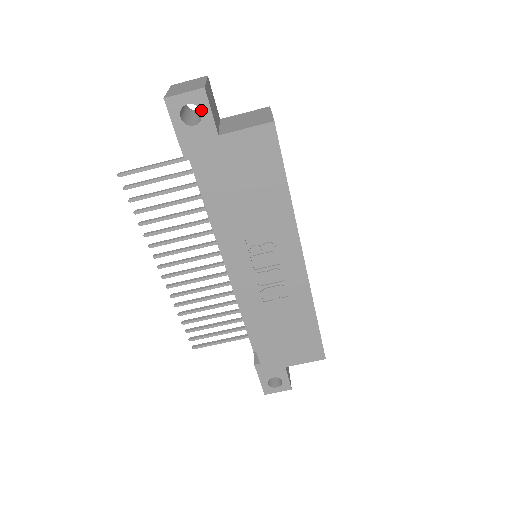
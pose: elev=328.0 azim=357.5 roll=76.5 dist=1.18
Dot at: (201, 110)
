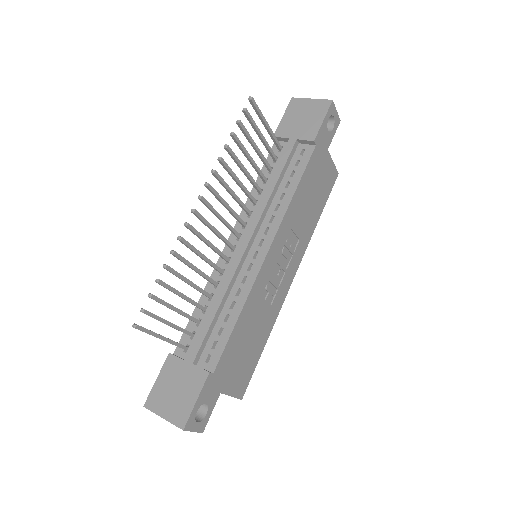
Dot at: (334, 128)
